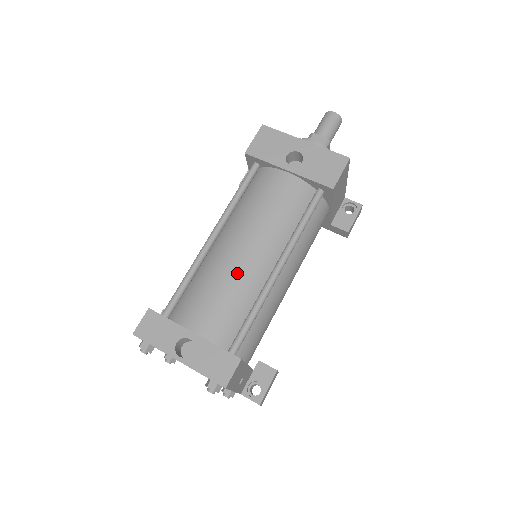
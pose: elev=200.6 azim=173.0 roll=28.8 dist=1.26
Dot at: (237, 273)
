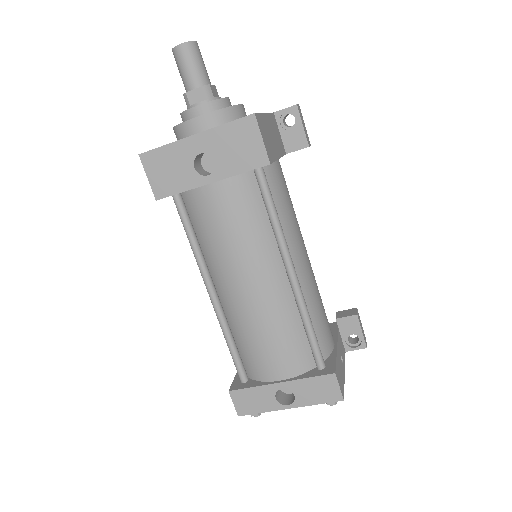
Dot at: (264, 312)
